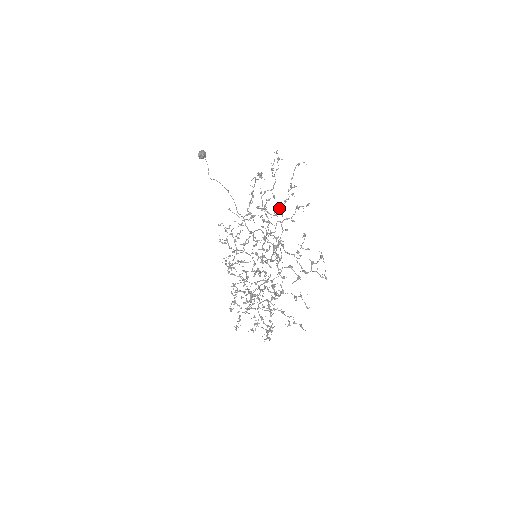
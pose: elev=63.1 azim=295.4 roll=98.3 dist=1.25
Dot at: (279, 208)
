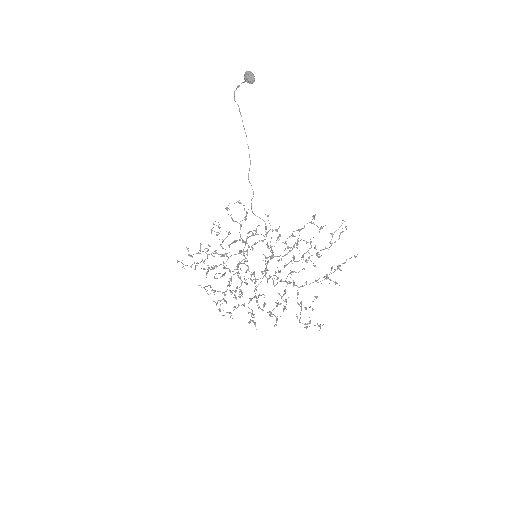
Dot at: (315, 266)
